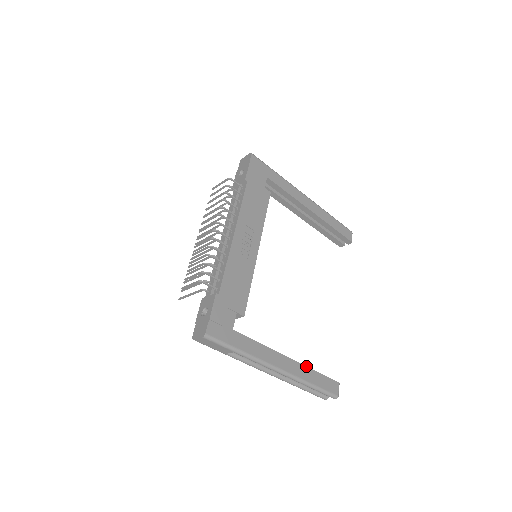
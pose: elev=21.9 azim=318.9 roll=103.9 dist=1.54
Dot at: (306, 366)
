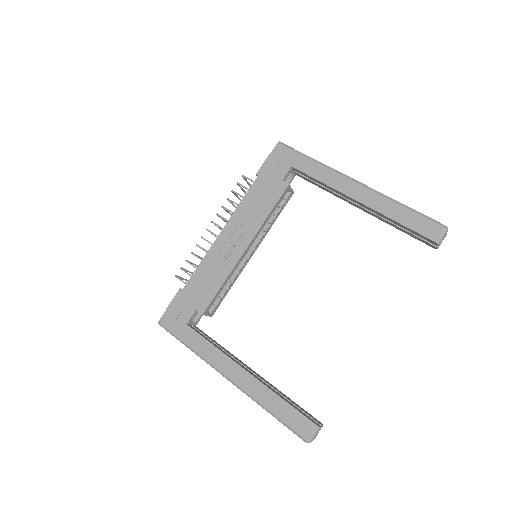
Dot at: (267, 387)
